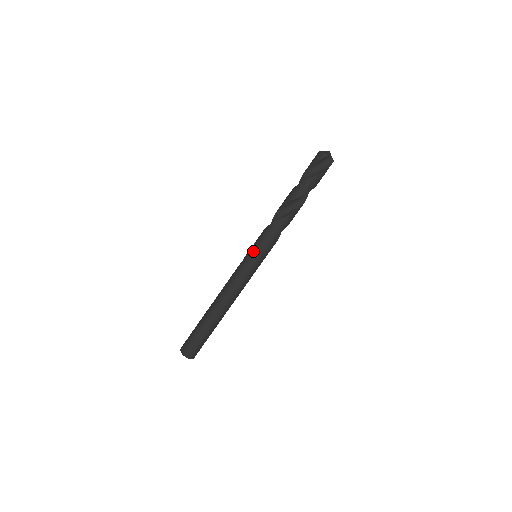
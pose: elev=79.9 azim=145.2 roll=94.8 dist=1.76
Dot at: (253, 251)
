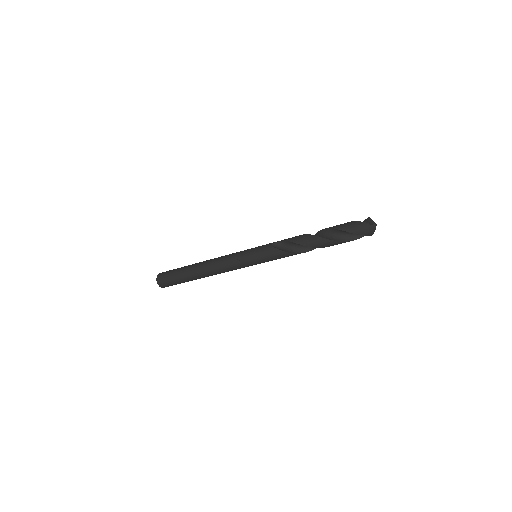
Dot at: (257, 260)
